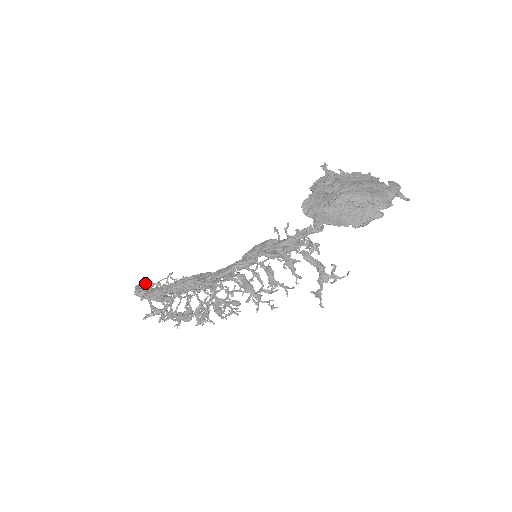
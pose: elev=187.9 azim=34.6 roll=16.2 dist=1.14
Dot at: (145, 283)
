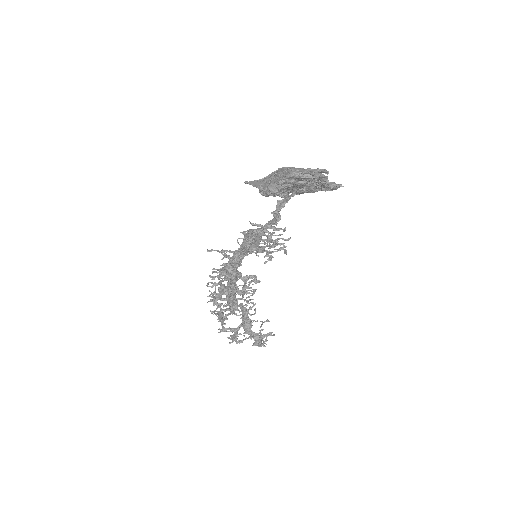
Dot at: (241, 304)
